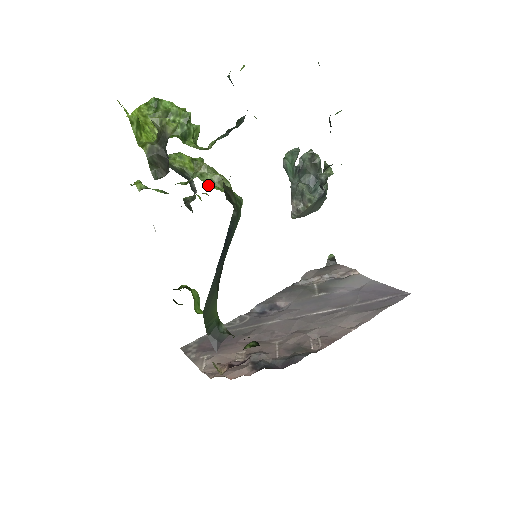
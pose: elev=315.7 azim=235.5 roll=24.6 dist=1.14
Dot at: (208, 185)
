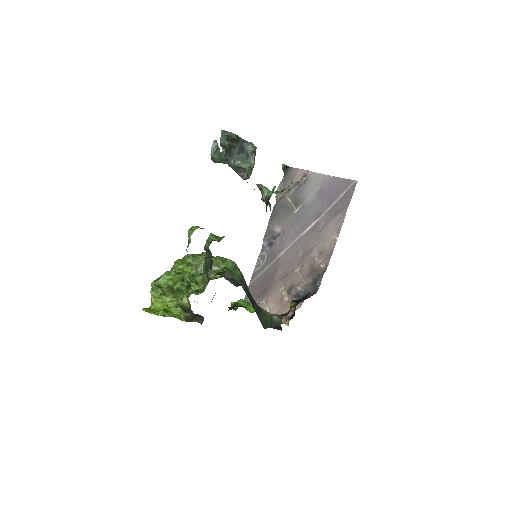
Dot at: (212, 276)
